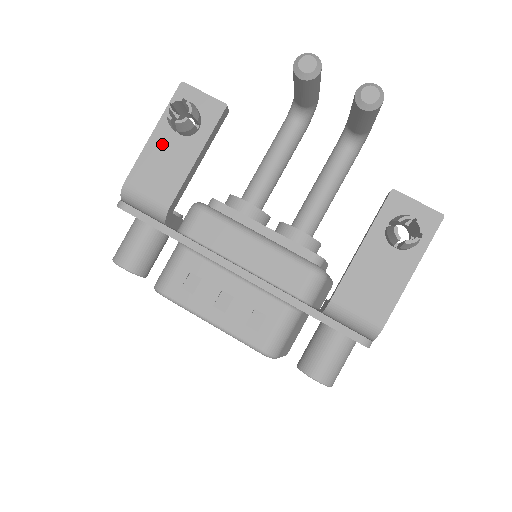
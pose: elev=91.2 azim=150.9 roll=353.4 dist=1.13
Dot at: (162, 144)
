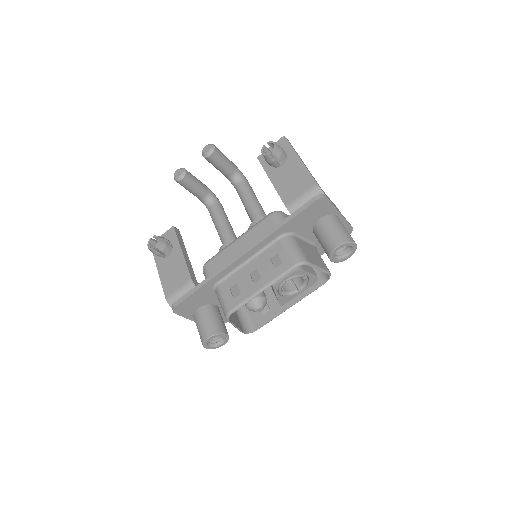
Dot at: (165, 268)
